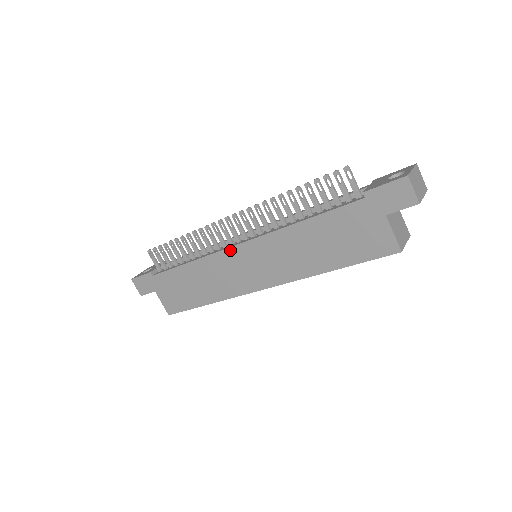
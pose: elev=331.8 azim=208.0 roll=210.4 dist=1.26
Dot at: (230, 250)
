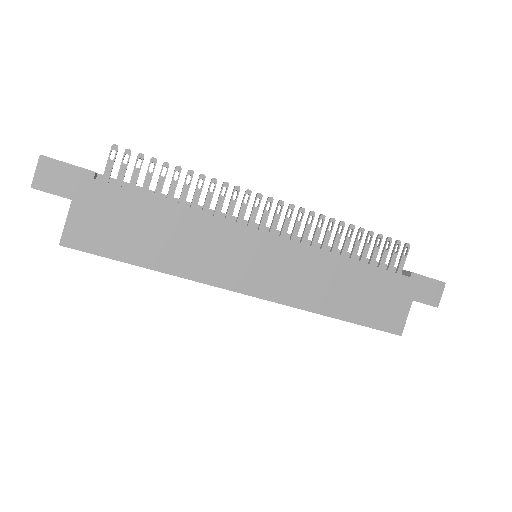
Dot at: (252, 231)
